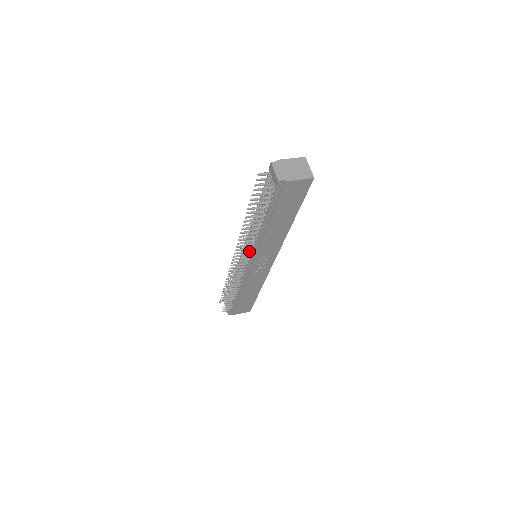
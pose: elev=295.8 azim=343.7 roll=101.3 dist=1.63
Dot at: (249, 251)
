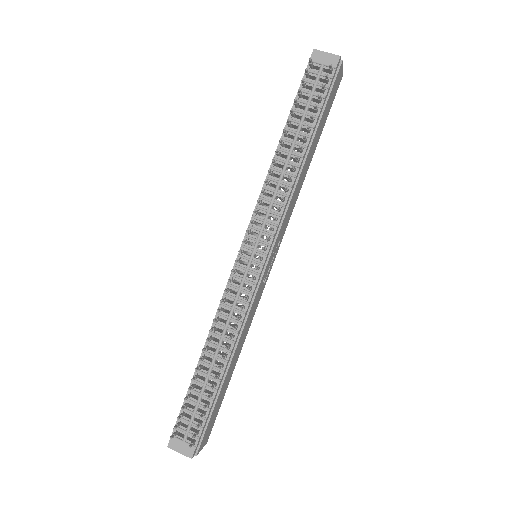
Dot at: (277, 218)
